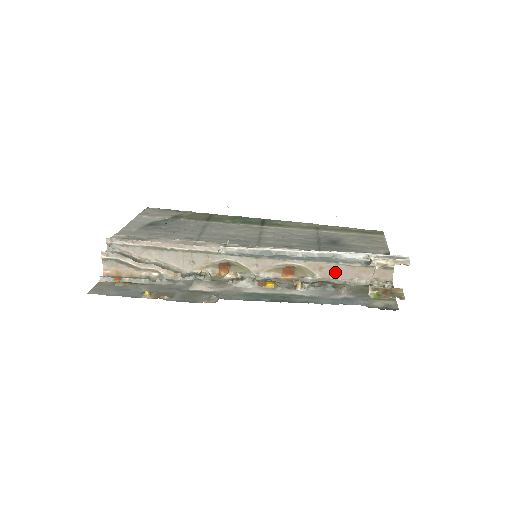
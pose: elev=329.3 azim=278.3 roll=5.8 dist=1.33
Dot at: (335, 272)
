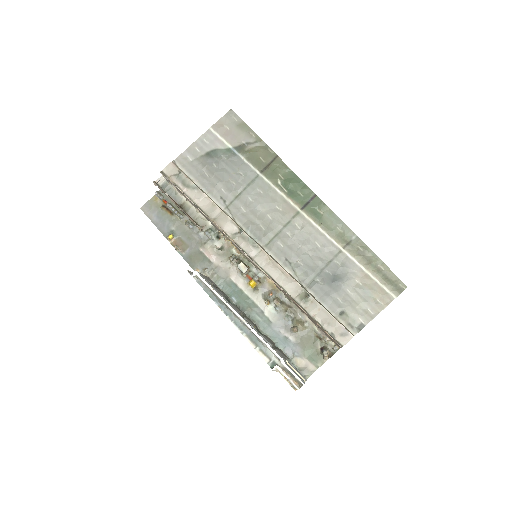
Dot at: occluded
